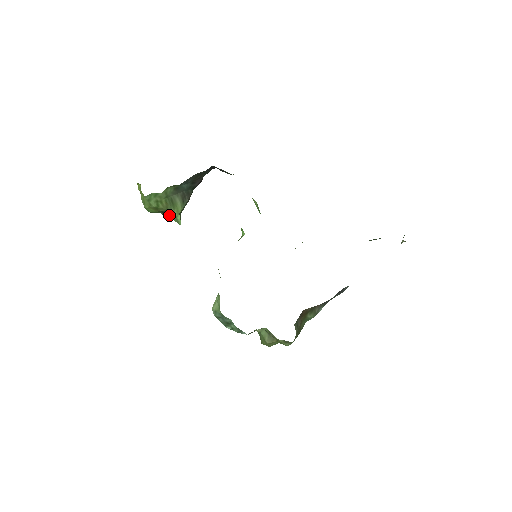
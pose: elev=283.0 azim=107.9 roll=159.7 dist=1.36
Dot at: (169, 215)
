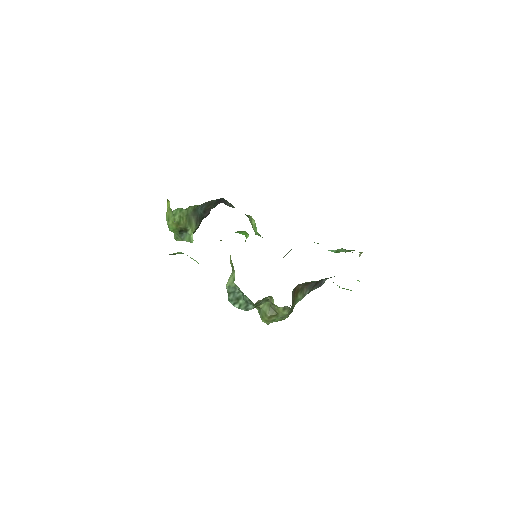
Dot at: (183, 236)
